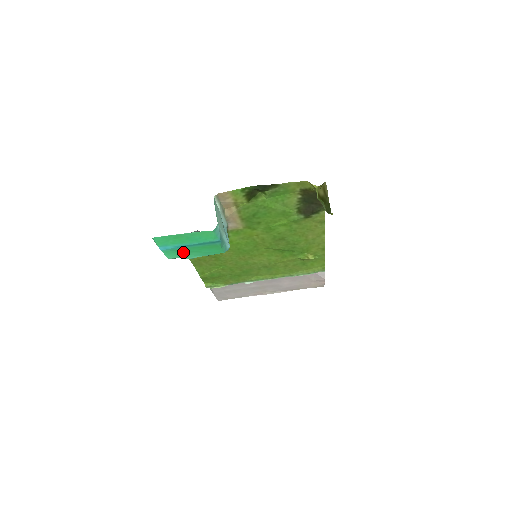
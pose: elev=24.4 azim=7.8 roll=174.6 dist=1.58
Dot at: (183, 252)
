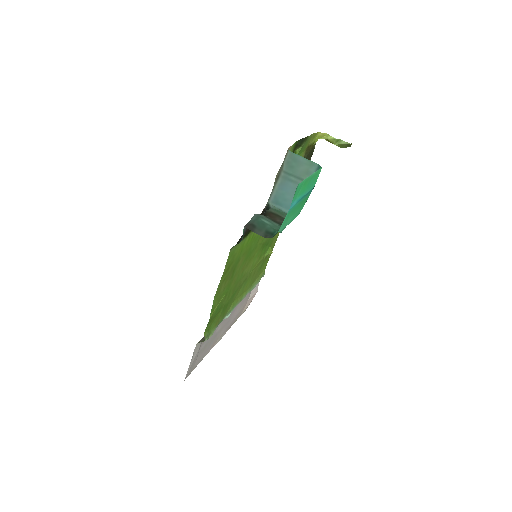
Dot at: (289, 216)
